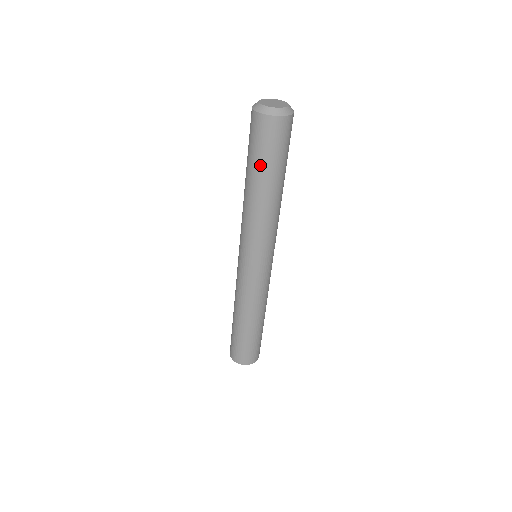
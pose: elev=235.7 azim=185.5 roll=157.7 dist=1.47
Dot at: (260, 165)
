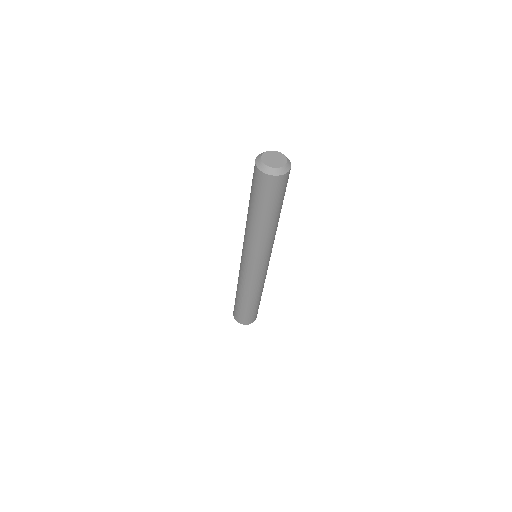
Dot at: (255, 202)
